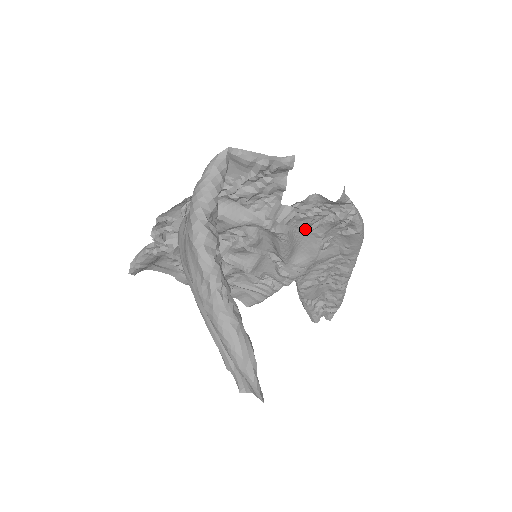
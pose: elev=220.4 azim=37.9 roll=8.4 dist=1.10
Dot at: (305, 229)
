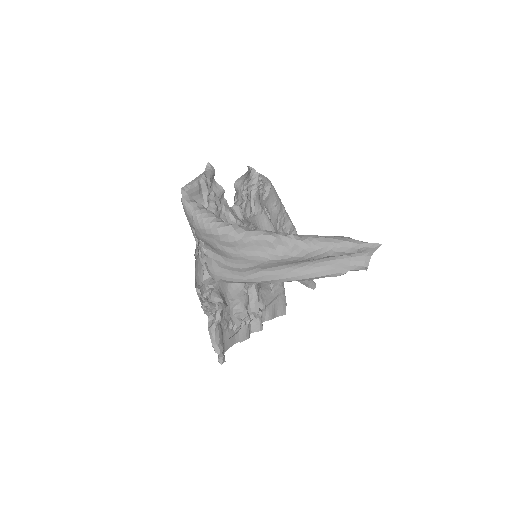
Dot at: (252, 215)
